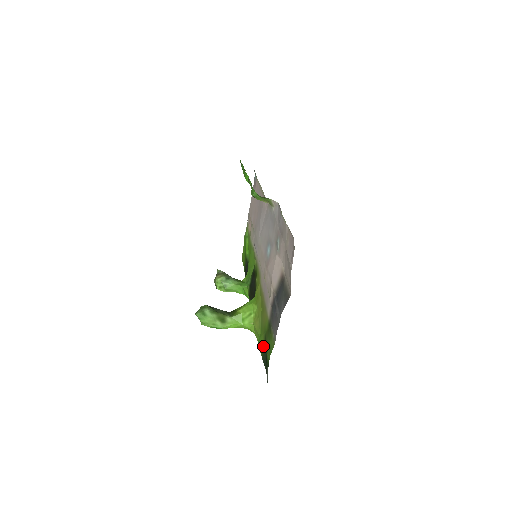
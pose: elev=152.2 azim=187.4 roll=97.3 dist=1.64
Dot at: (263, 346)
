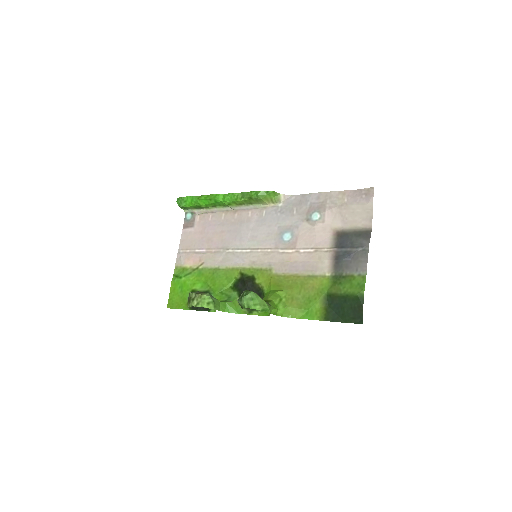
Dot at: (322, 310)
